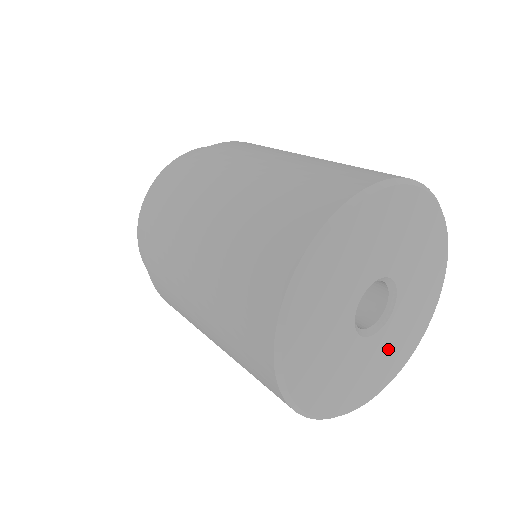
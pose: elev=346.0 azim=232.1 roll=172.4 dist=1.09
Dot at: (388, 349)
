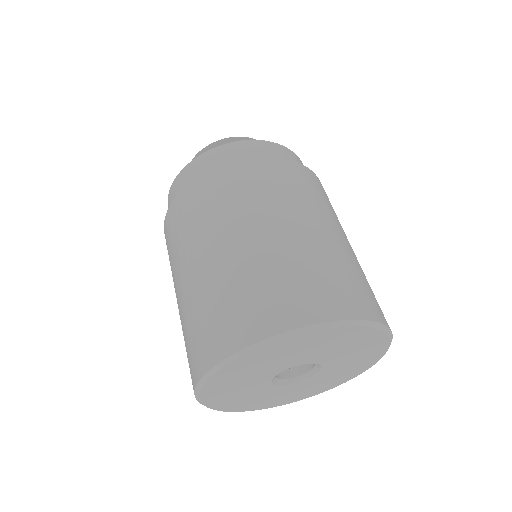
Dot at: (314, 384)
